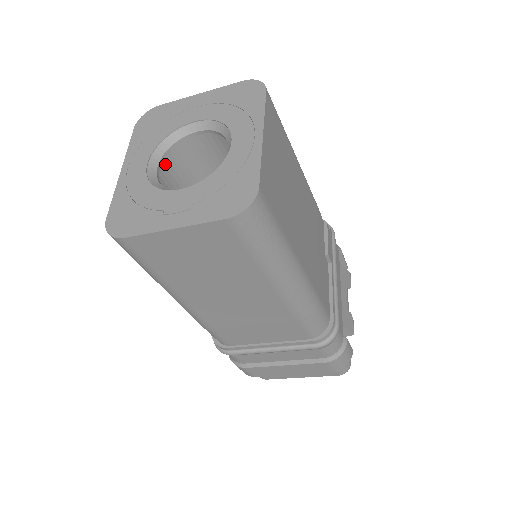
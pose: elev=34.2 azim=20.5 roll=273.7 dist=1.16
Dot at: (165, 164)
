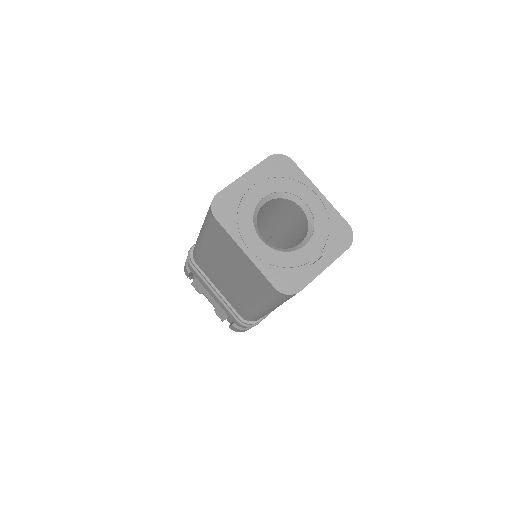
Dot at: occluded
